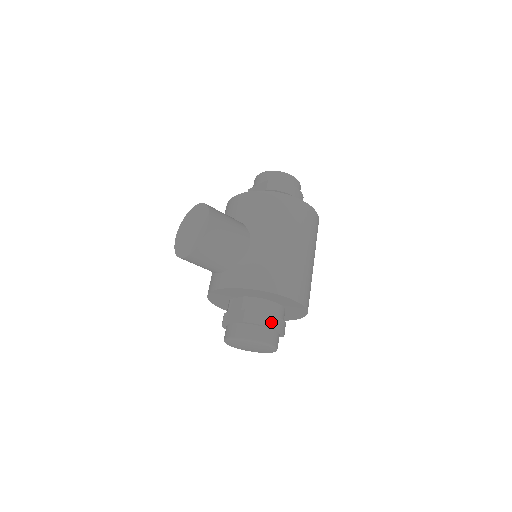
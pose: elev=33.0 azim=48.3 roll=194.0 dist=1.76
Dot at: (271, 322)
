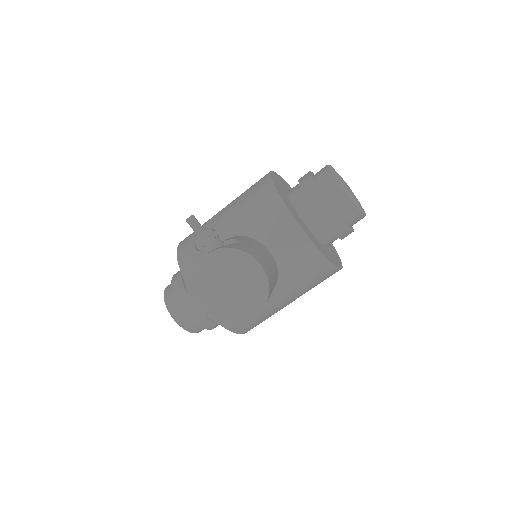
Dot at: occluded
